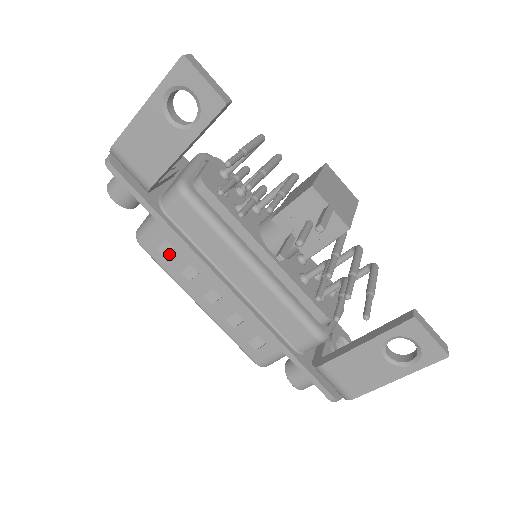
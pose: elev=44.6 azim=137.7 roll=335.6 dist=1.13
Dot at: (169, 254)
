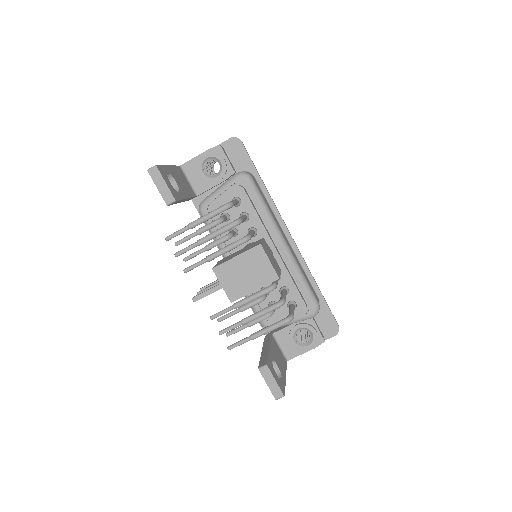
Dot at: occluded
